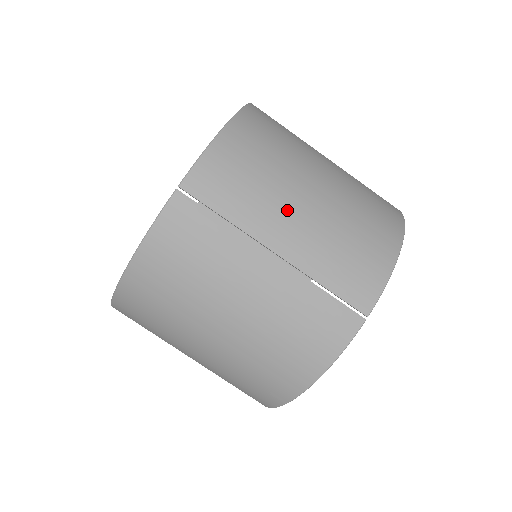
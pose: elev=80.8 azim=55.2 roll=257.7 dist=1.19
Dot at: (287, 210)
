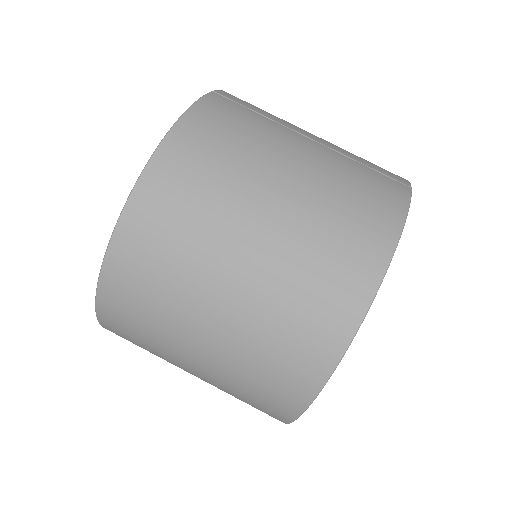
Dot at: occluded
